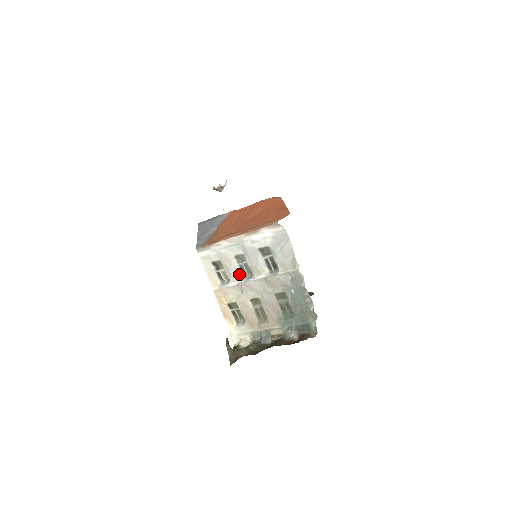
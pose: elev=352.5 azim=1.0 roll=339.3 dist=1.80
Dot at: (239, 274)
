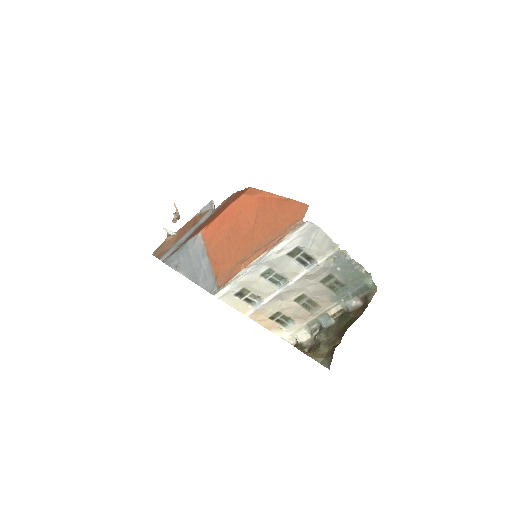
Dot at: (272, 287)
